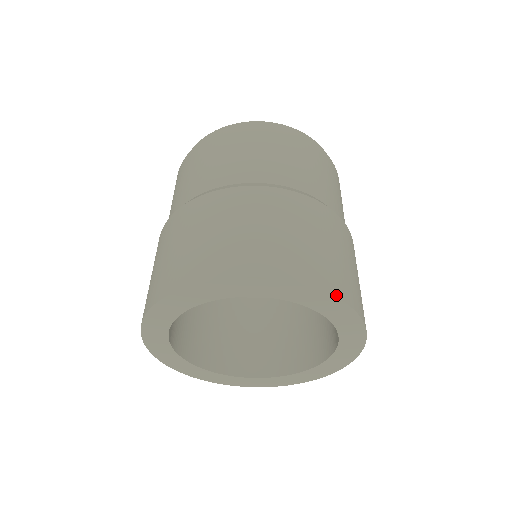
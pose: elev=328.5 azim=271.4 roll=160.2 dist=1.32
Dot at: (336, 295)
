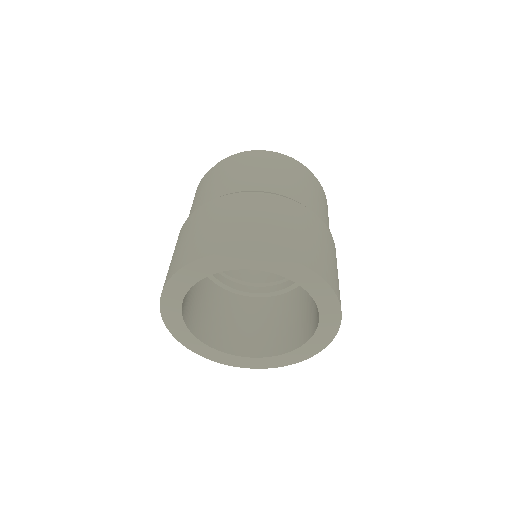
Dot at: (313, 269)
